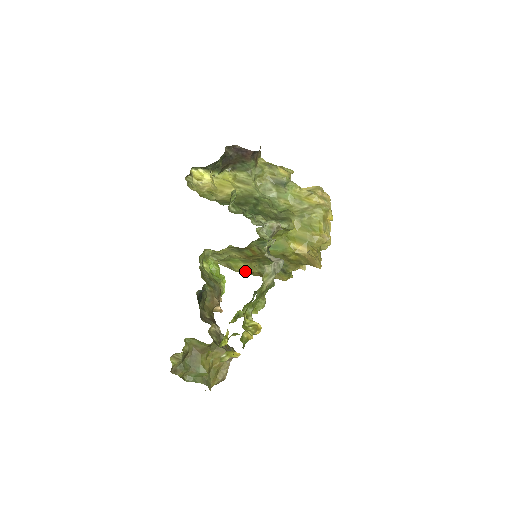
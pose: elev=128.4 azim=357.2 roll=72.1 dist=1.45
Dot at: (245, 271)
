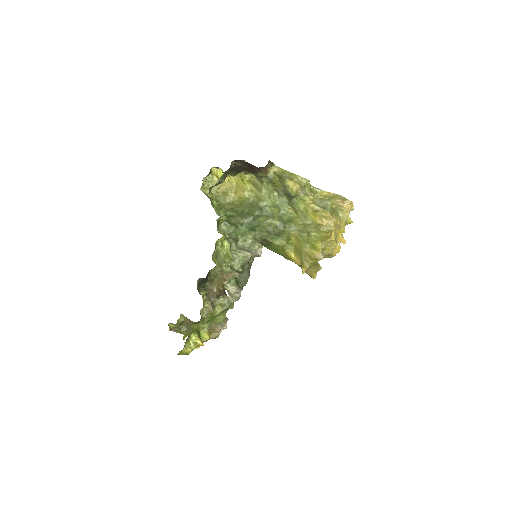
Dot at: occluded
